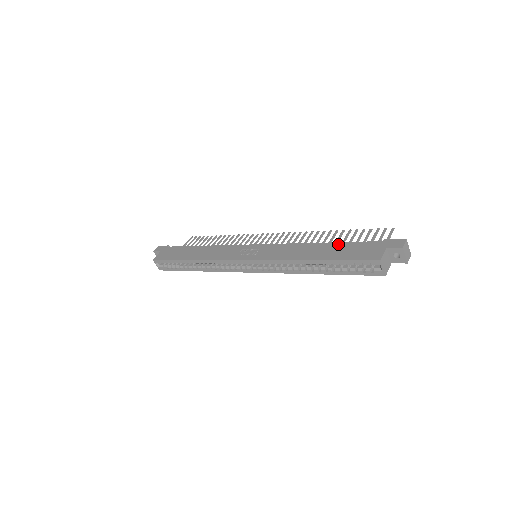
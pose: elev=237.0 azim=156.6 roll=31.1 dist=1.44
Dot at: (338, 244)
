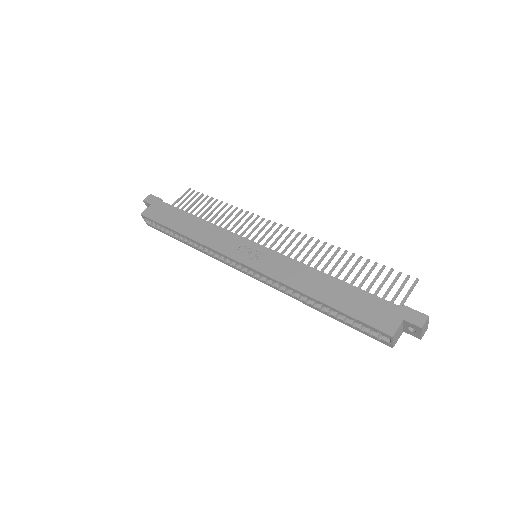
Dot at: (350, 288)
